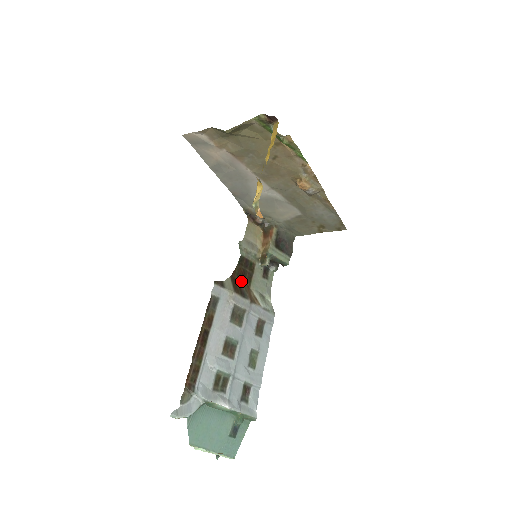
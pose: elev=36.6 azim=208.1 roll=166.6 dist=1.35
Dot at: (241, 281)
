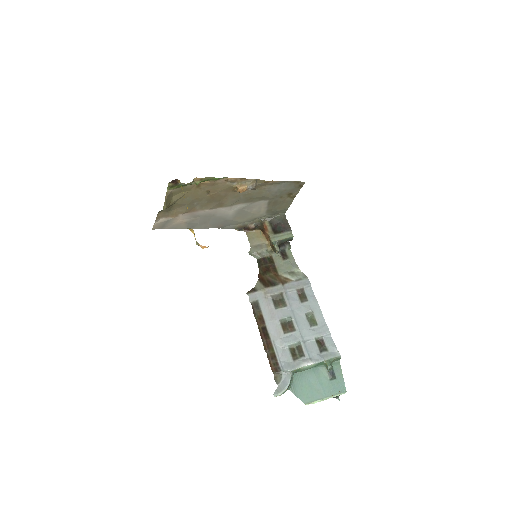
Dot at: (268, 276)
